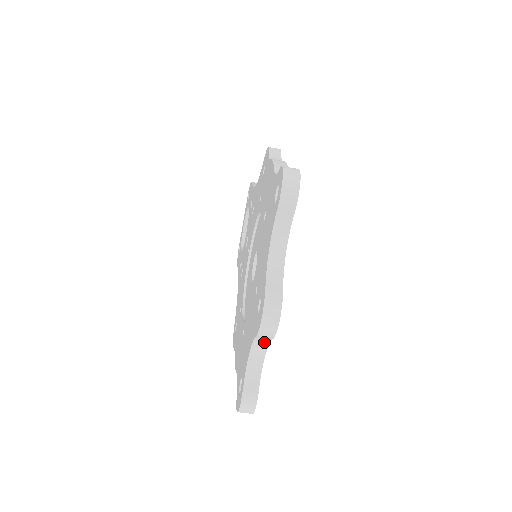
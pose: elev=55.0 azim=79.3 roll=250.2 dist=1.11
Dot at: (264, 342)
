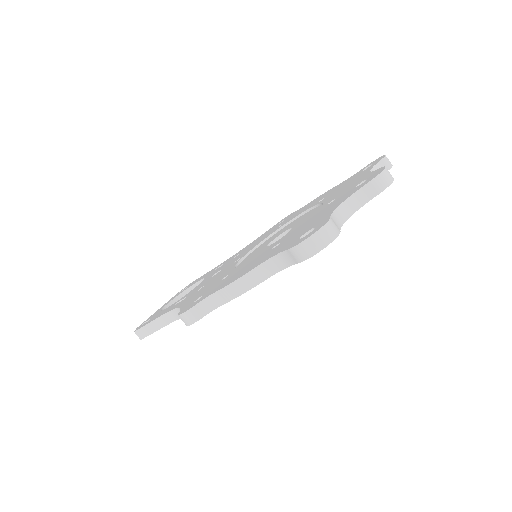
Dot at: (361, 201)
